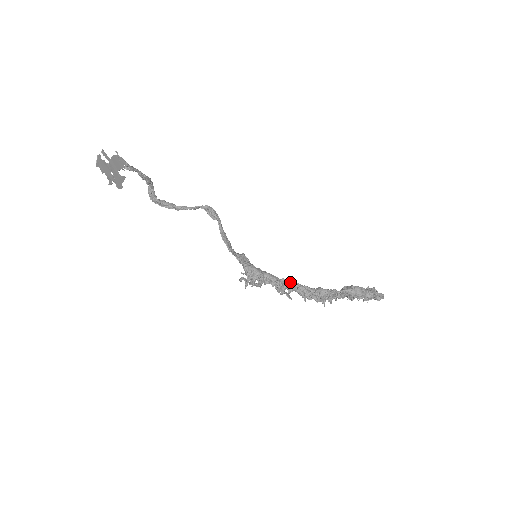
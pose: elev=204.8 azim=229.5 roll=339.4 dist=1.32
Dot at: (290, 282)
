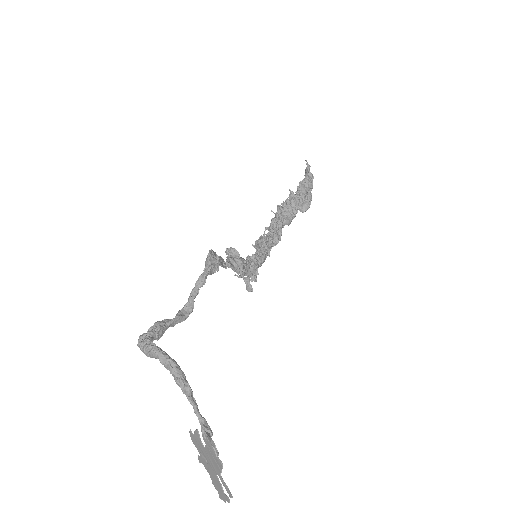
Dot at: (275, 245)
